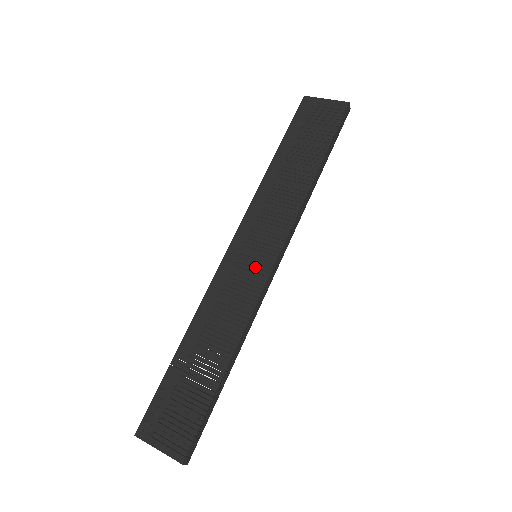
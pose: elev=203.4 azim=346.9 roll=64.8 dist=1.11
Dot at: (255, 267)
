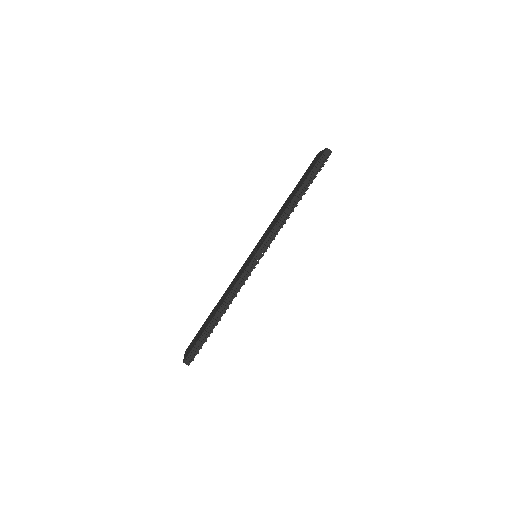
Dot at: (249, 261)
